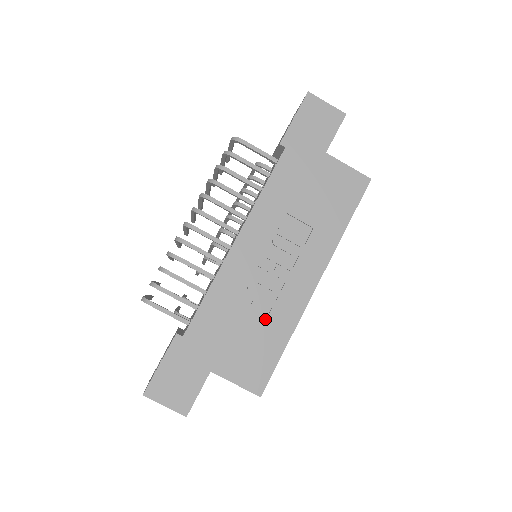
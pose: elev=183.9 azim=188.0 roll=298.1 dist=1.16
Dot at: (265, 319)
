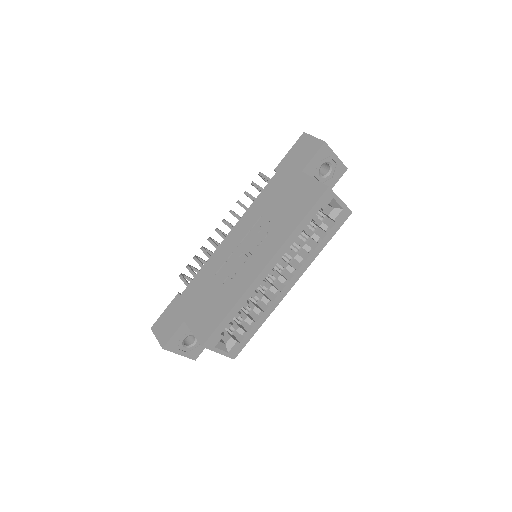
Dot at: (224, 290)
